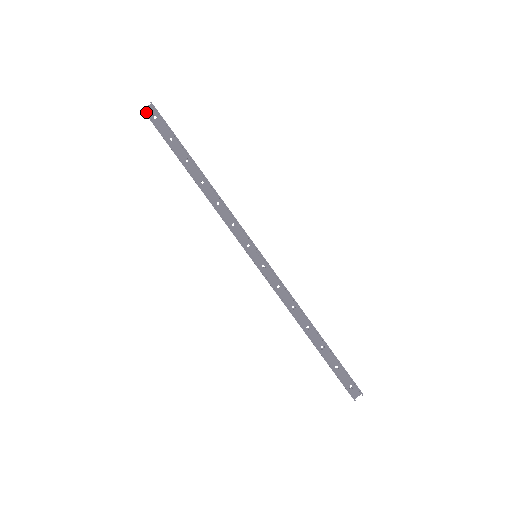
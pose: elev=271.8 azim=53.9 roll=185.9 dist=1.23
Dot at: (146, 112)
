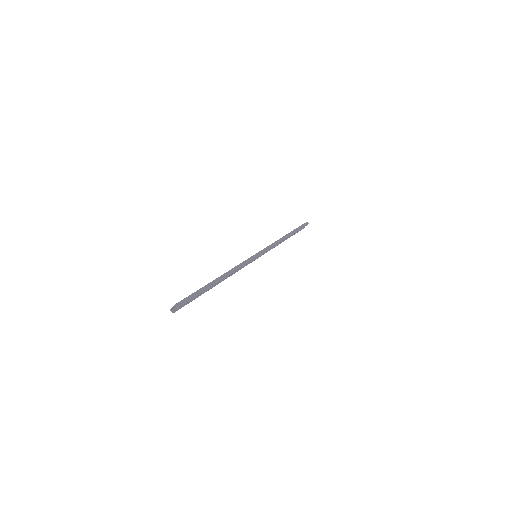
Dot at: (174, 309)
